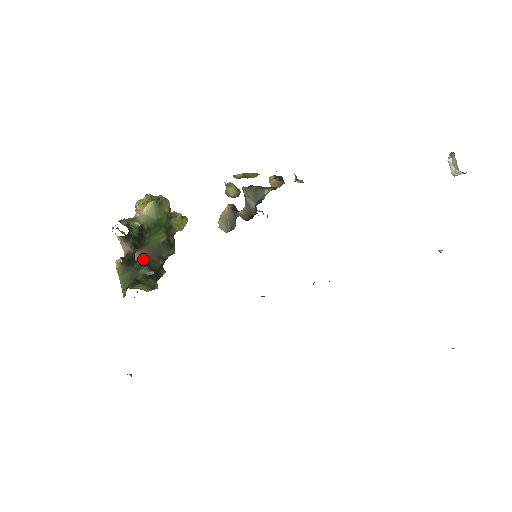
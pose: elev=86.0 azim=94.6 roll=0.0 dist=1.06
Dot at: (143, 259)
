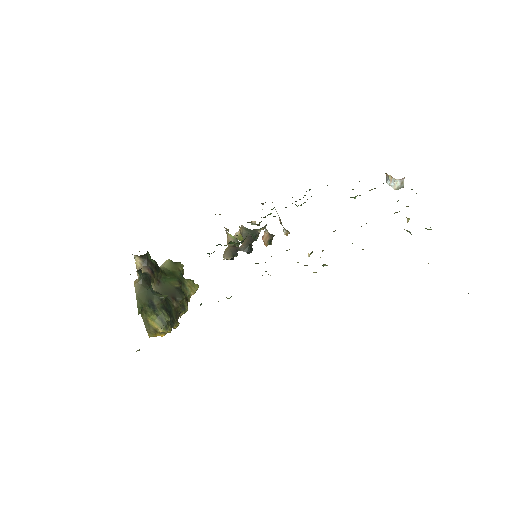
Dot at: occluded
